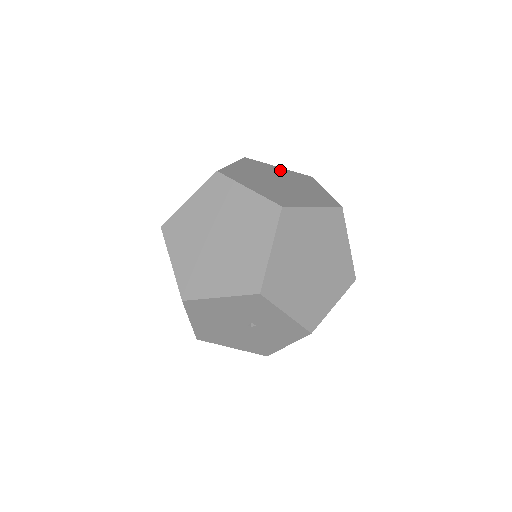
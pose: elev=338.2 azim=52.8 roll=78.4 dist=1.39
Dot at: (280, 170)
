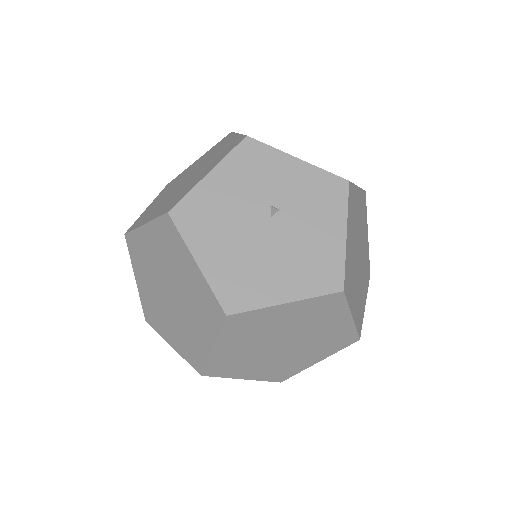
Dot at: occluded
